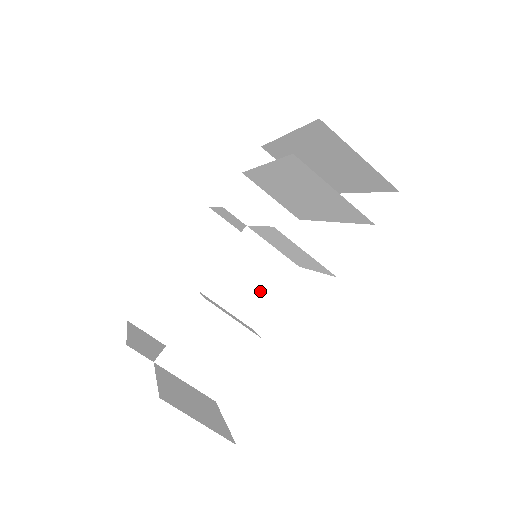
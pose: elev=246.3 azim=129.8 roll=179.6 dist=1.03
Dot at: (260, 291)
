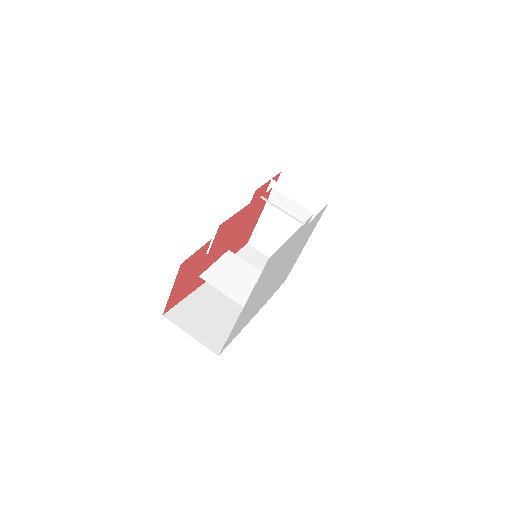
Dot at: occluded
